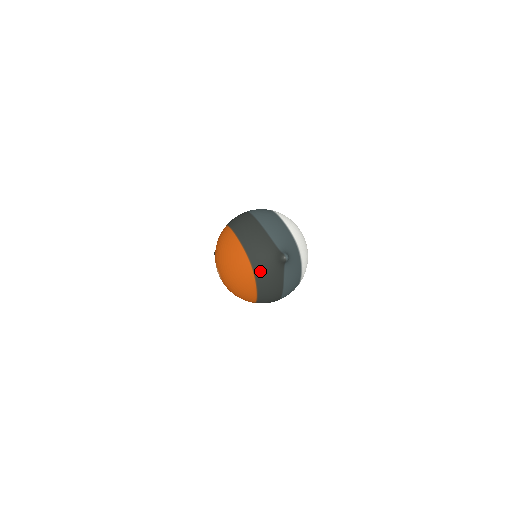
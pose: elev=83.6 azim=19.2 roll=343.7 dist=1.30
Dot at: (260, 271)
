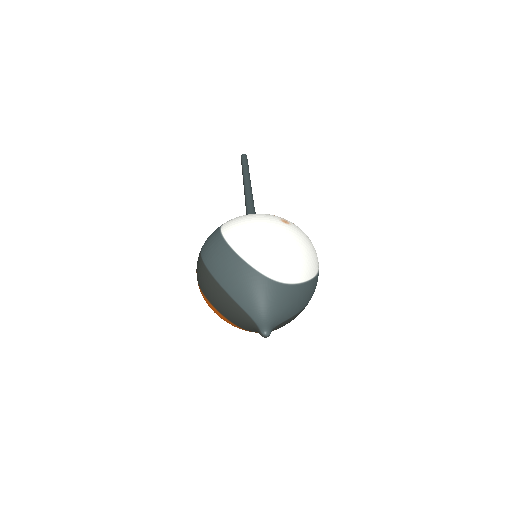
Dot at: occluded
